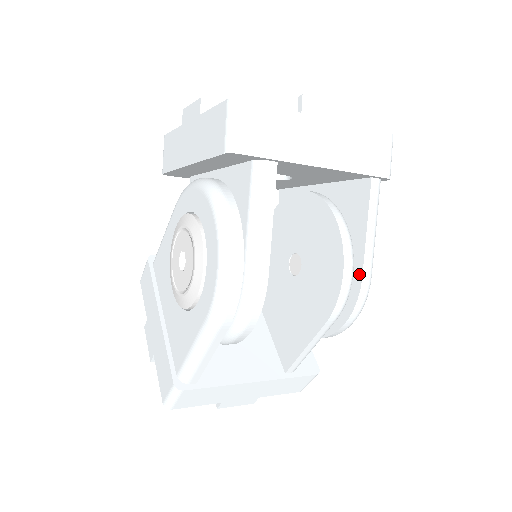
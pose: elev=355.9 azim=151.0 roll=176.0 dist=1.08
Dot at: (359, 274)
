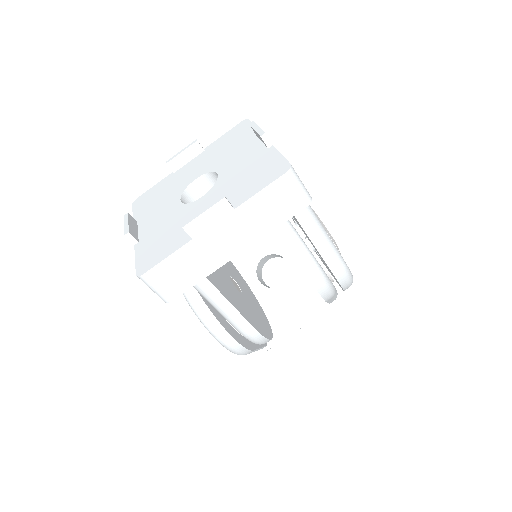
Dot at: occluded
